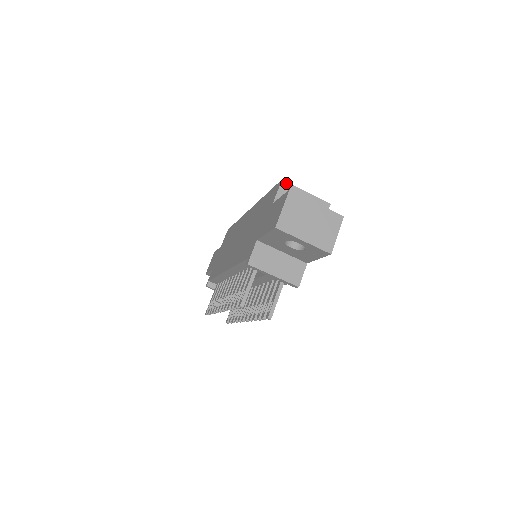
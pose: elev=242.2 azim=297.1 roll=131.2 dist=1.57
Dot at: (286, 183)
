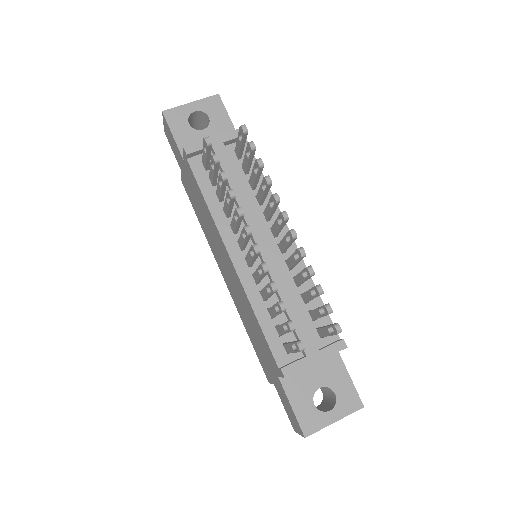
Dot at: occluded
